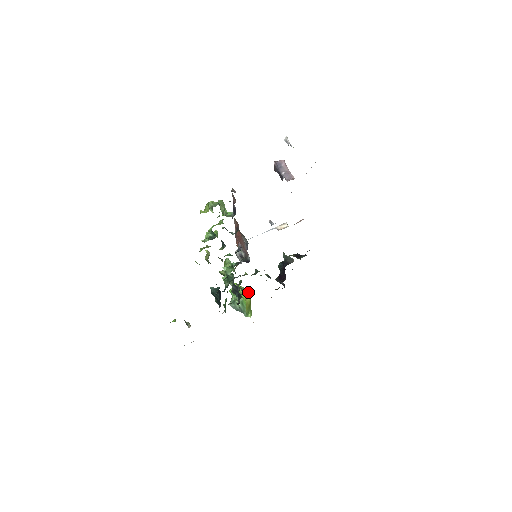
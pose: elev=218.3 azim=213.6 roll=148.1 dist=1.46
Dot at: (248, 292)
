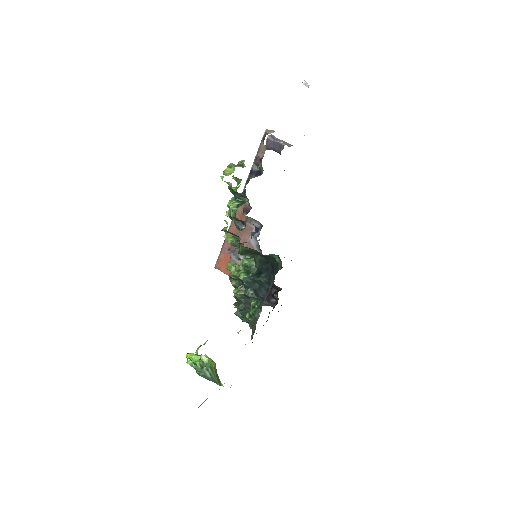
Dot at: occluded
